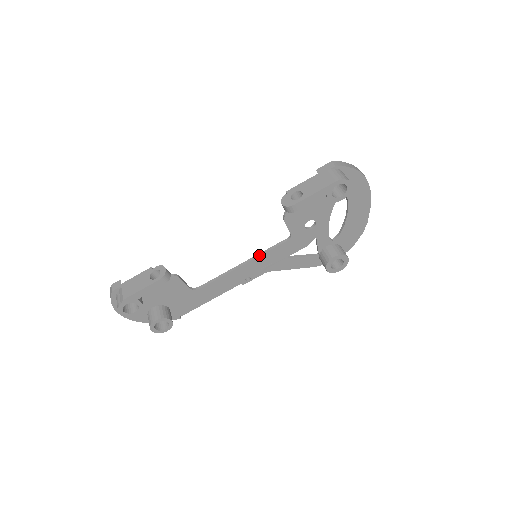
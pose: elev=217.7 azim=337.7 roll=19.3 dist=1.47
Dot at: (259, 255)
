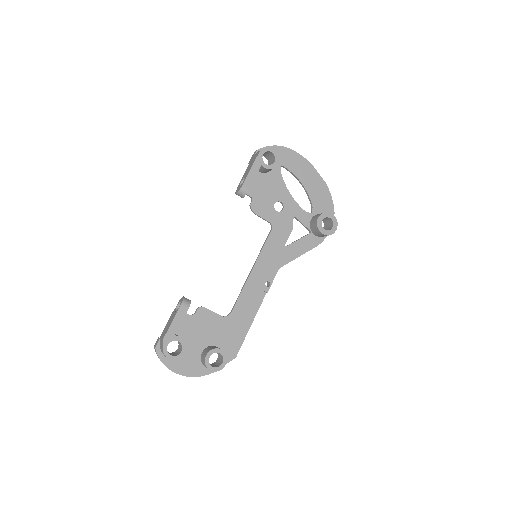
Dot at: (259, 255)
